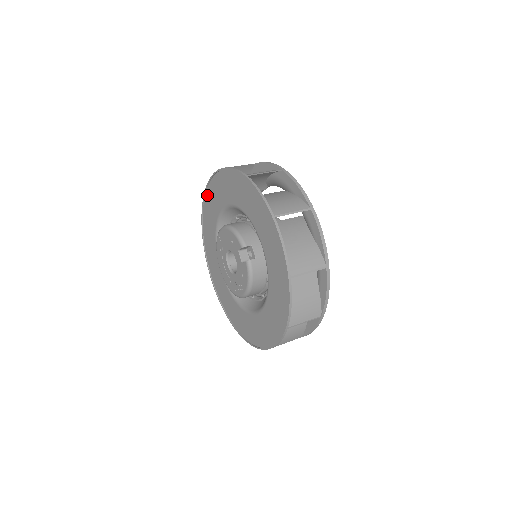
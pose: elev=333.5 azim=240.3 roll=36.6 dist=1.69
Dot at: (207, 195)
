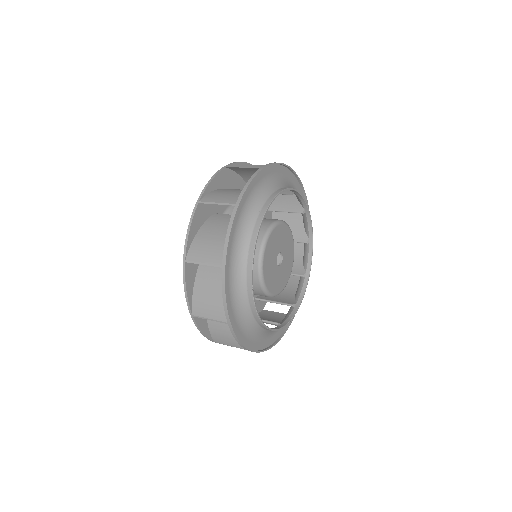
Dot at: occluded
